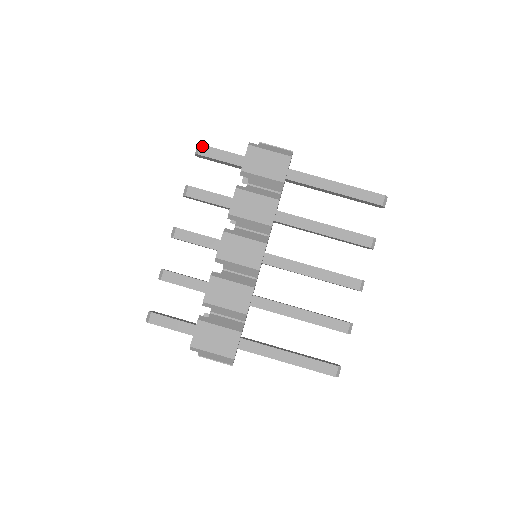
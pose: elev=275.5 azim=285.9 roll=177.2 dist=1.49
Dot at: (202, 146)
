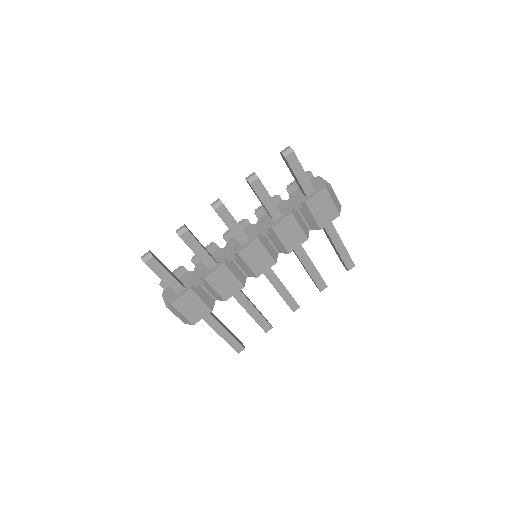
Dot at: (293, 153)
